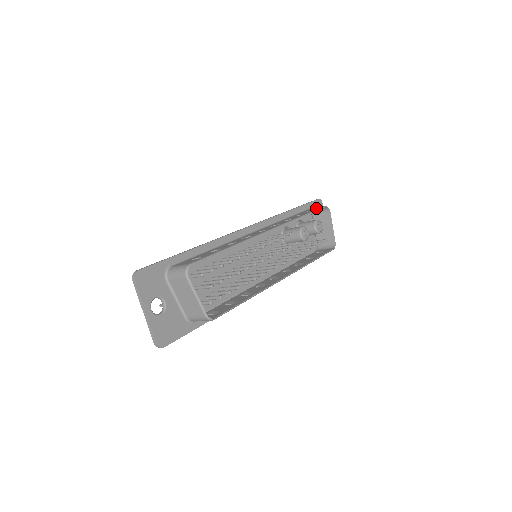
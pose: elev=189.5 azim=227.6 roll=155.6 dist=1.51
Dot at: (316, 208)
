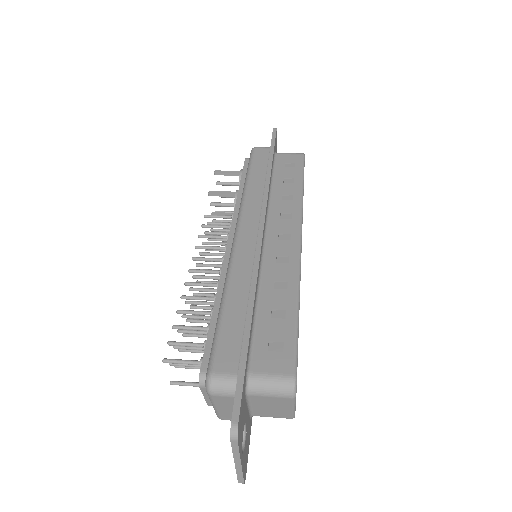
Dot at: (295, 158)
